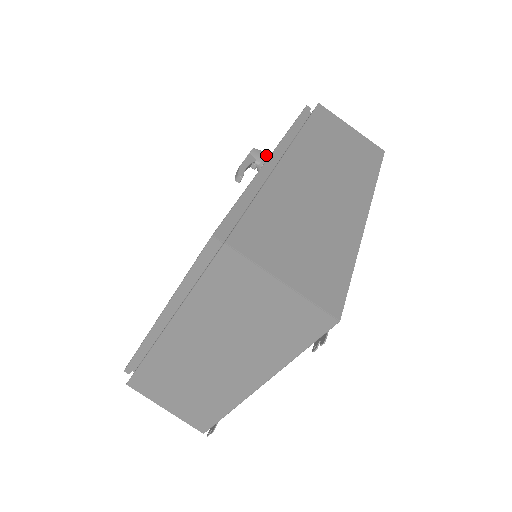
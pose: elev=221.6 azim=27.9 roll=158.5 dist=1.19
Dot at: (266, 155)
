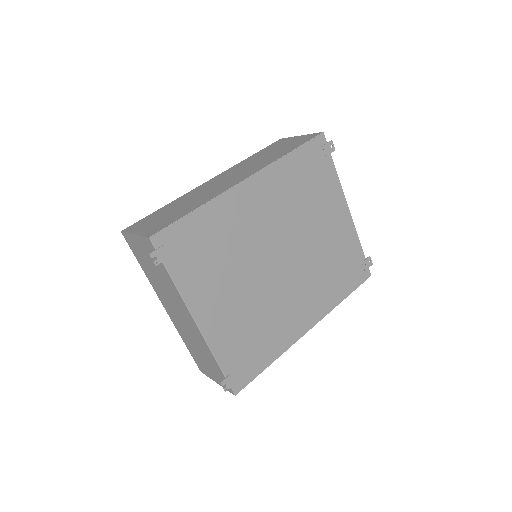
Dot at: occluded
